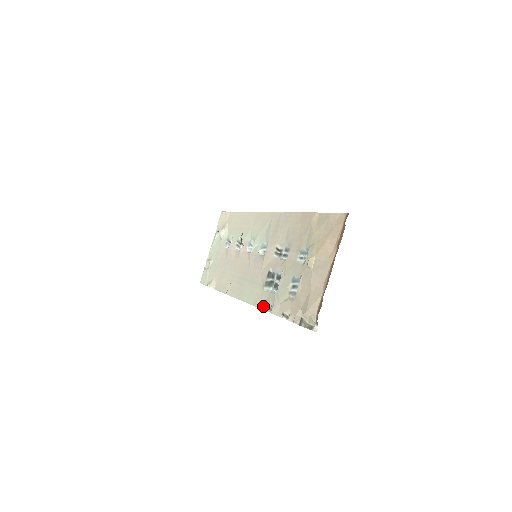
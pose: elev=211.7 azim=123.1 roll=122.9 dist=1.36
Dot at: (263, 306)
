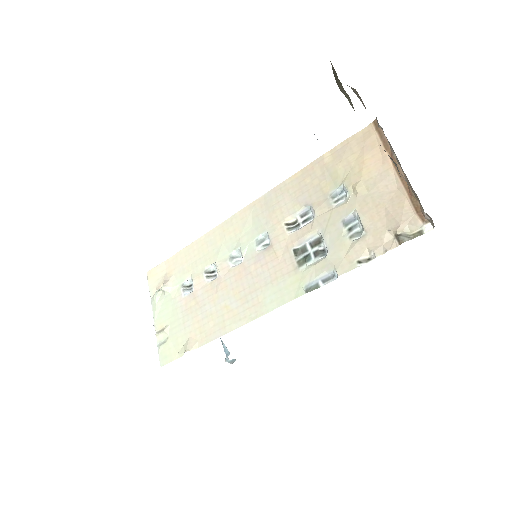
Dot at: (315, 285)
